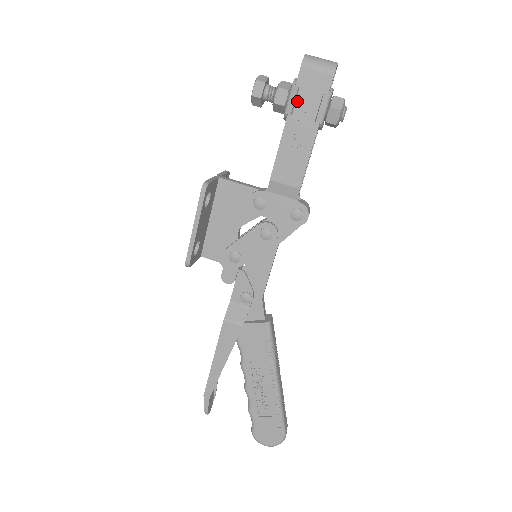
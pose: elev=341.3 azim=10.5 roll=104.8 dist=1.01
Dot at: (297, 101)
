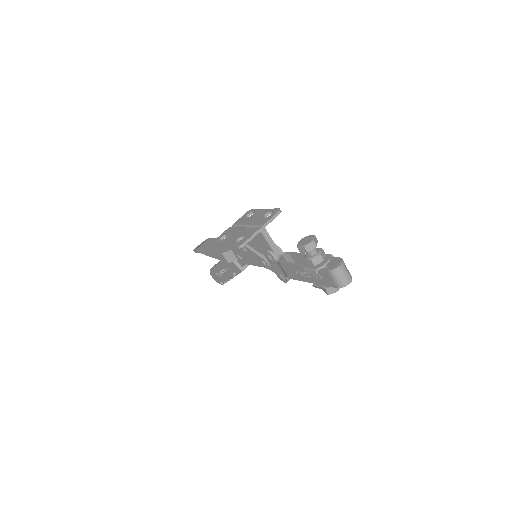
Dot at: occluded
